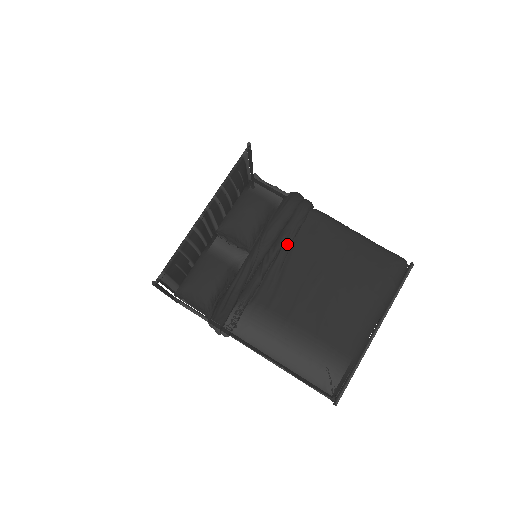
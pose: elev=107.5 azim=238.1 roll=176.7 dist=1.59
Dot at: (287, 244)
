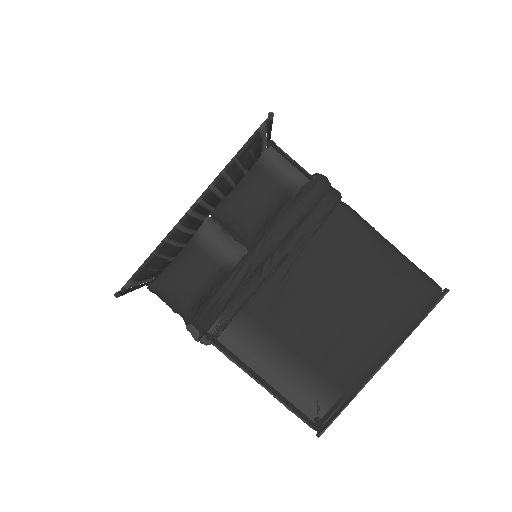
Dot at: (298, 248)
